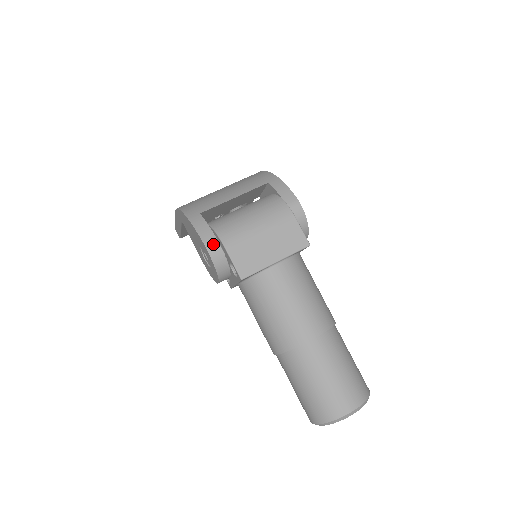
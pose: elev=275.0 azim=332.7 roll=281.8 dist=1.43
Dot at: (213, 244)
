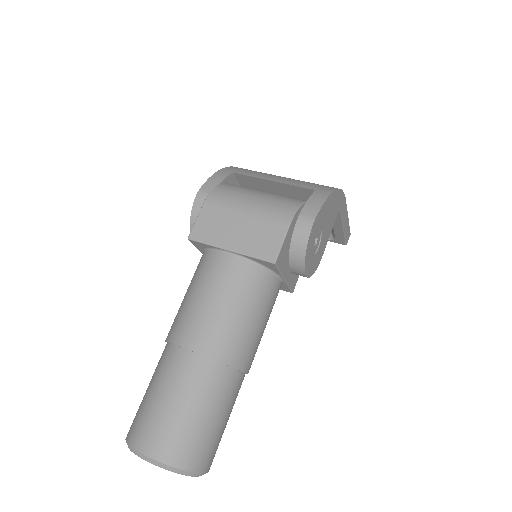
Dot at: (205, 196)
